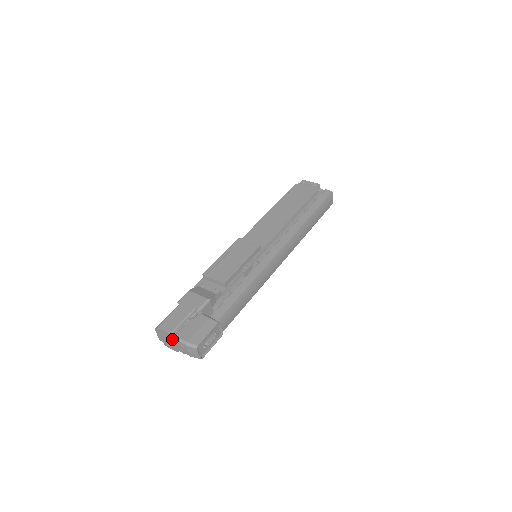
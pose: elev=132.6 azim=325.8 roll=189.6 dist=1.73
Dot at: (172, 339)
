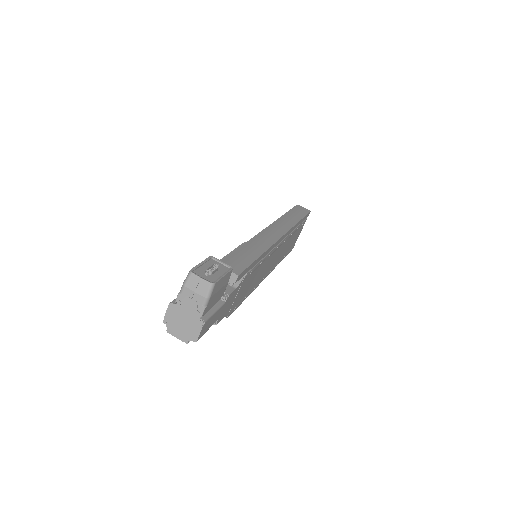
Dot at: (178, 308)
